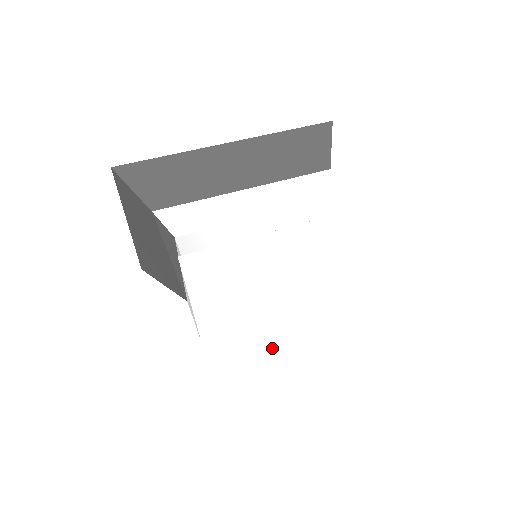
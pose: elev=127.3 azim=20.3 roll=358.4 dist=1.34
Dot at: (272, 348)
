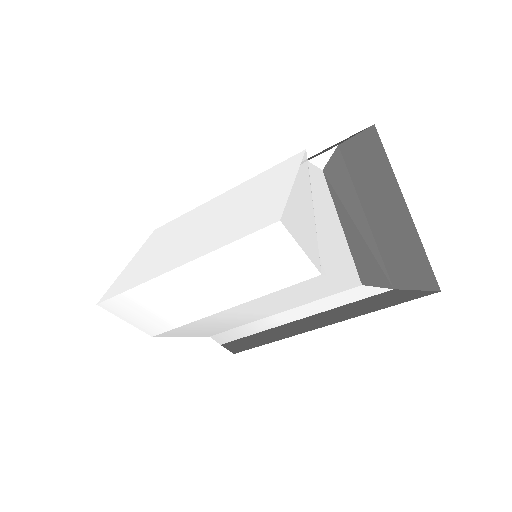
Dot at: (154, 275)
